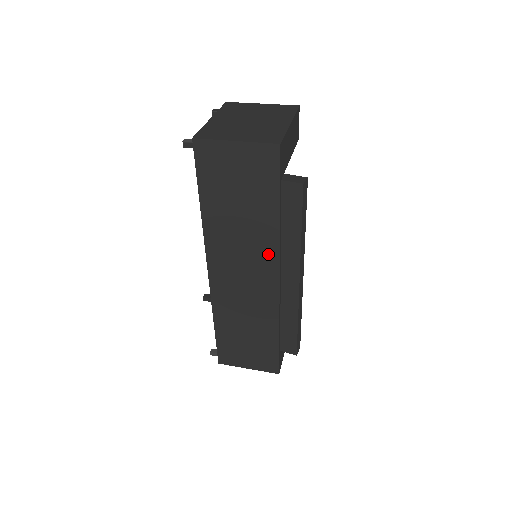
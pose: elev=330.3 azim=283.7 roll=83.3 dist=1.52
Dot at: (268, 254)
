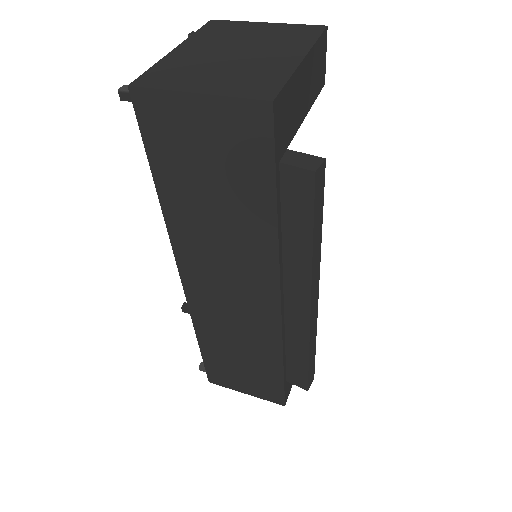
Dot at: (262, 269)
